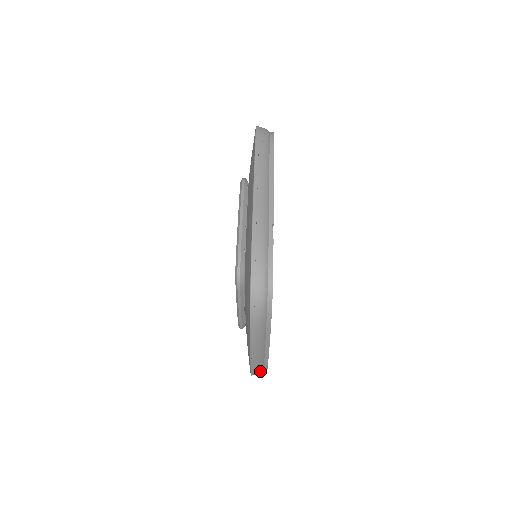
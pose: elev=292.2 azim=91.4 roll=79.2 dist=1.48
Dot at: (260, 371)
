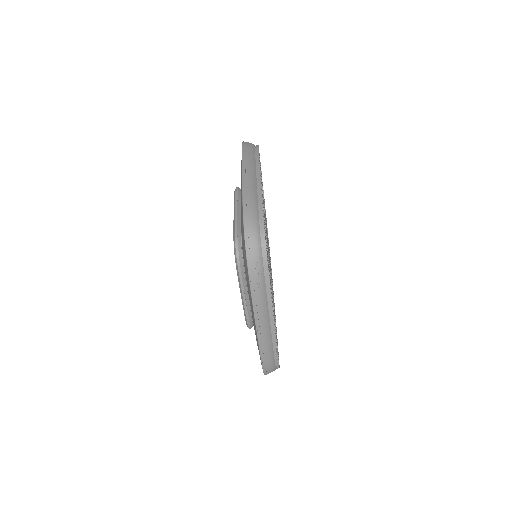
Dot at: occluded
